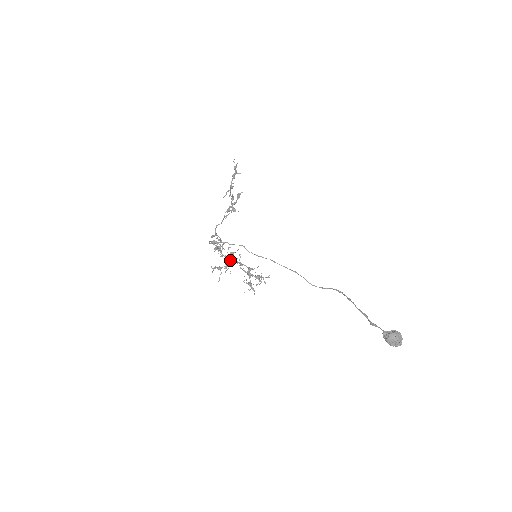
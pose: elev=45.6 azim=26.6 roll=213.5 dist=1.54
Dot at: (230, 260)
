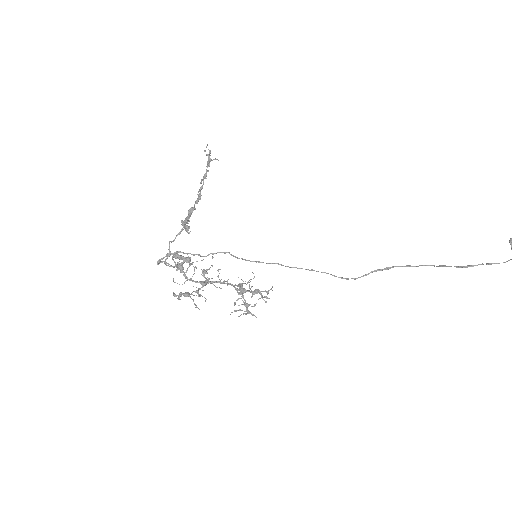
Dot at: (202, 281)
